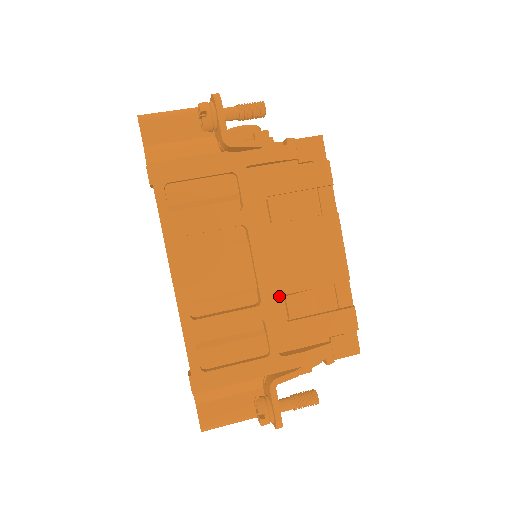
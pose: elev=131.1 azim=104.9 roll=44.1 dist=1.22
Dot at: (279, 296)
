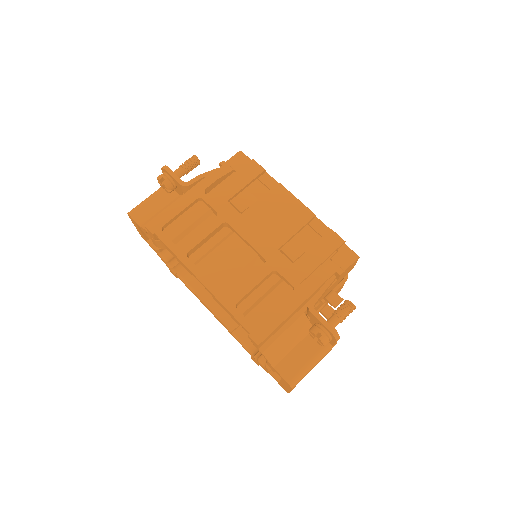
Dot at: (276, 251)
